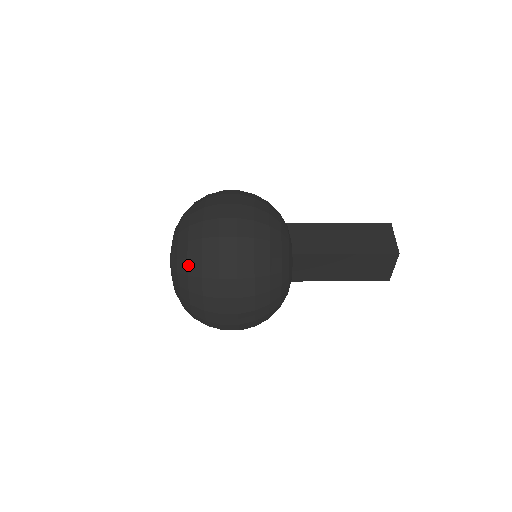
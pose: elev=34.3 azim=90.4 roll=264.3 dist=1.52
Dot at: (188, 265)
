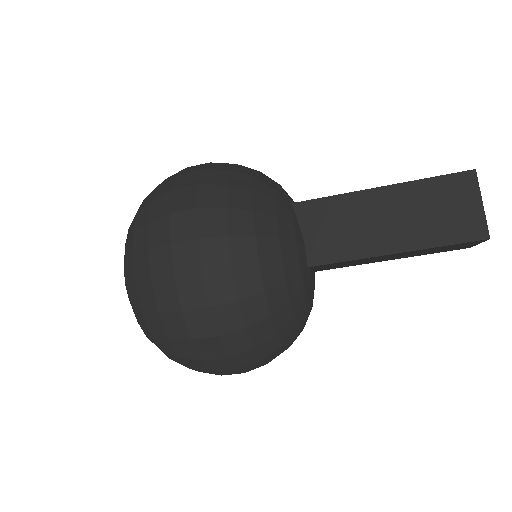
Dot at: (154, 339)
